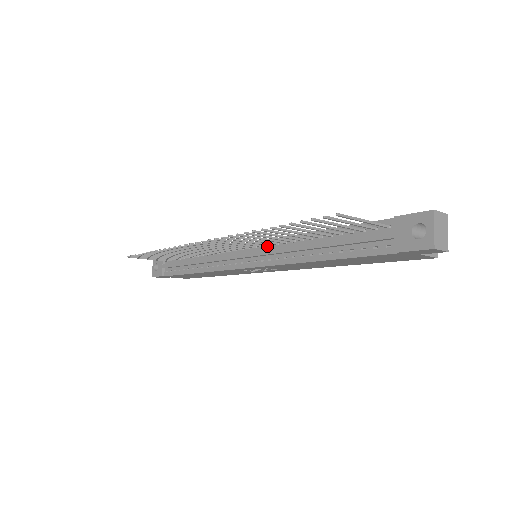
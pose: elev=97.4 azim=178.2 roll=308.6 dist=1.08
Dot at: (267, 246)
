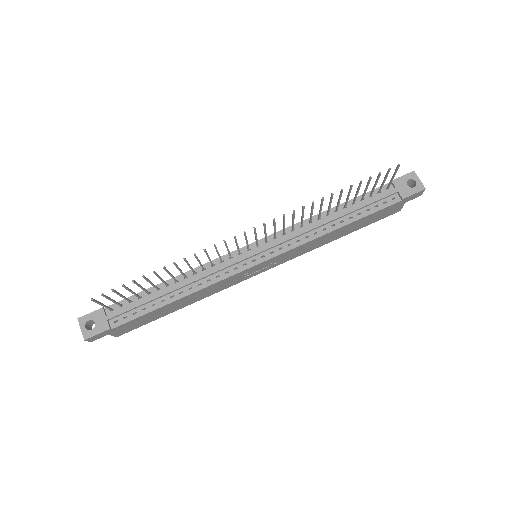
Dot at: (281, 236)
